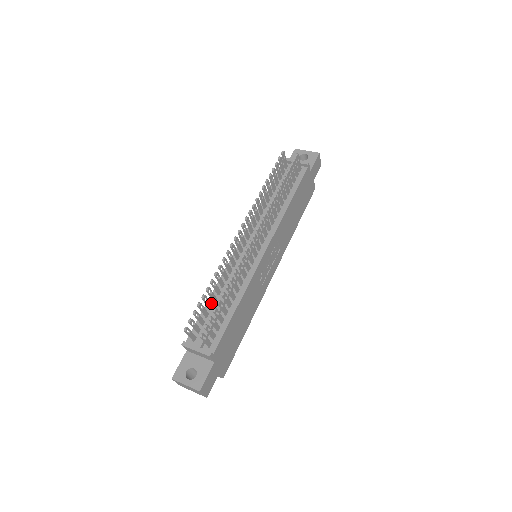
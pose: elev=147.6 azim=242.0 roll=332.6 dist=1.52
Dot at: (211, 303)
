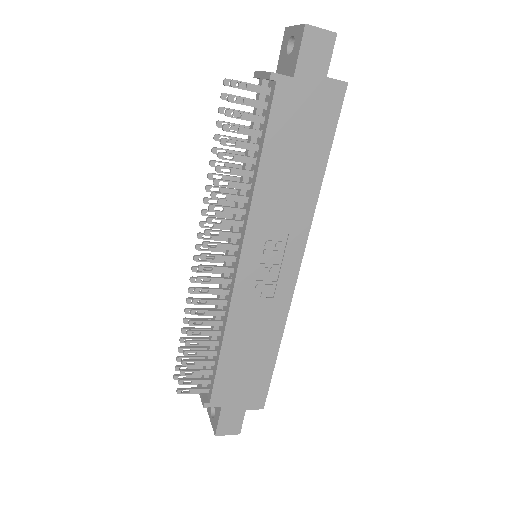
Dot at: occluded
